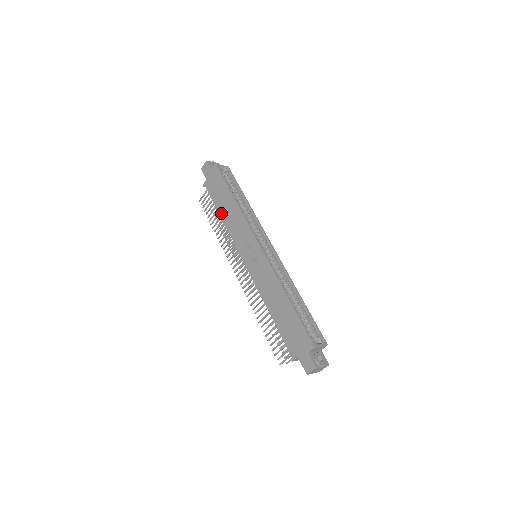
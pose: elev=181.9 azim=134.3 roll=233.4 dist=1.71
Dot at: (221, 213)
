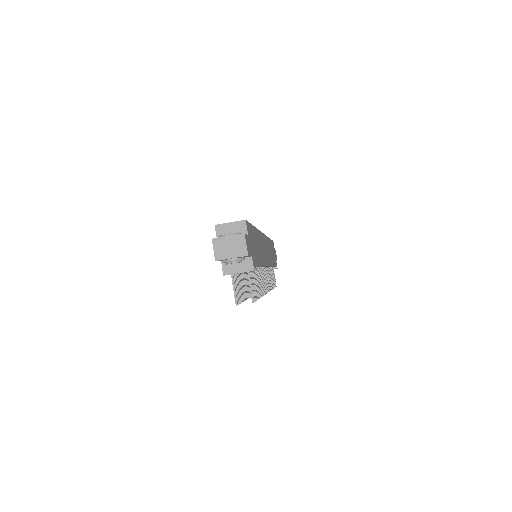
Dot at: occluded
